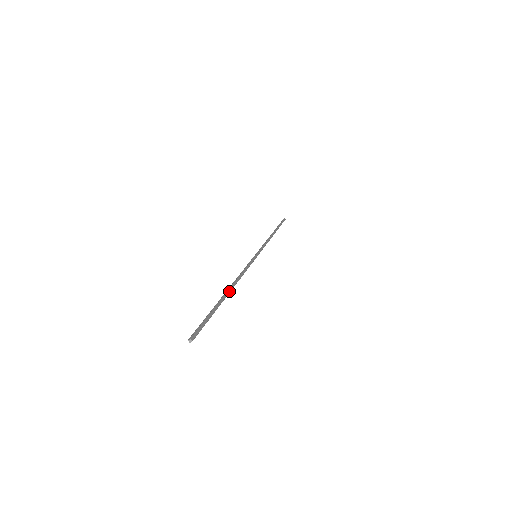
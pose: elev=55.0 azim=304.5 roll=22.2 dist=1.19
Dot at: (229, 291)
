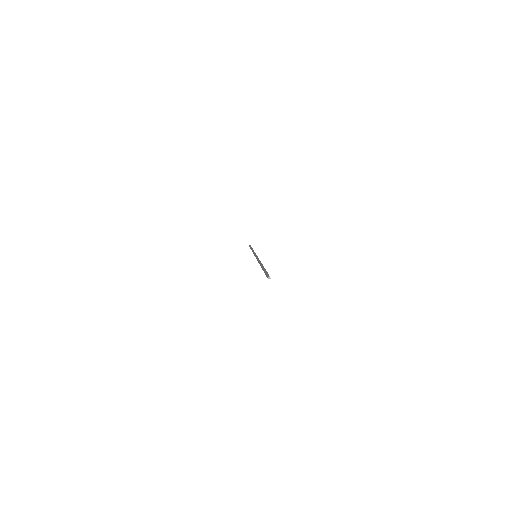
Dot at: occluded
